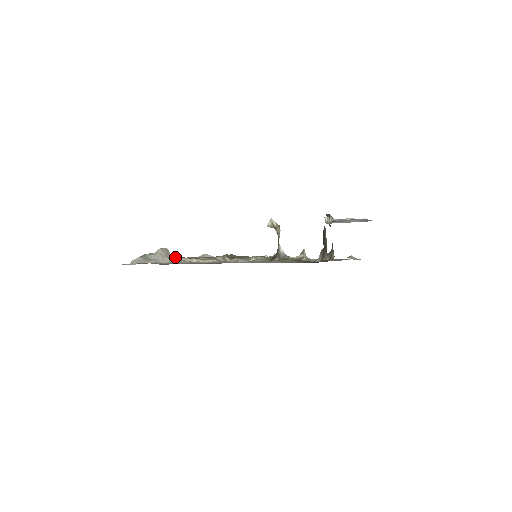
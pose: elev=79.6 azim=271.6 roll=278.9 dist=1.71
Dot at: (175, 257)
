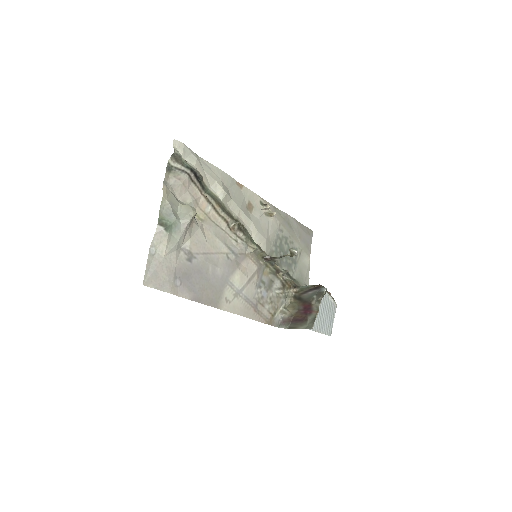
Dot at: (197, 189)
